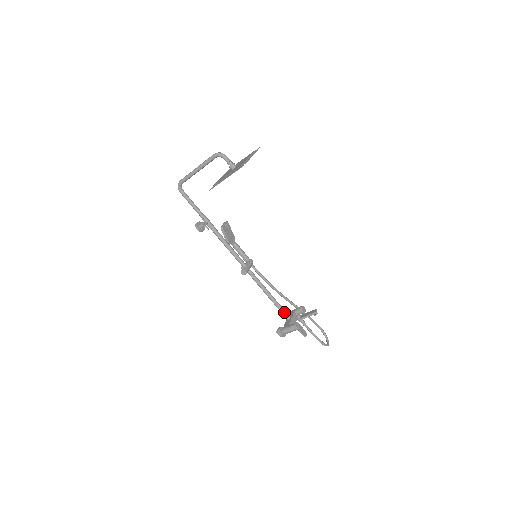
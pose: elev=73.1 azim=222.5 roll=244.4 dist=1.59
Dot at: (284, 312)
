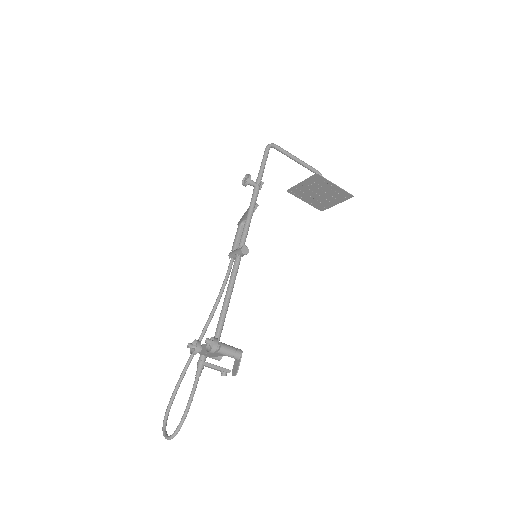
Dot at: occluded
